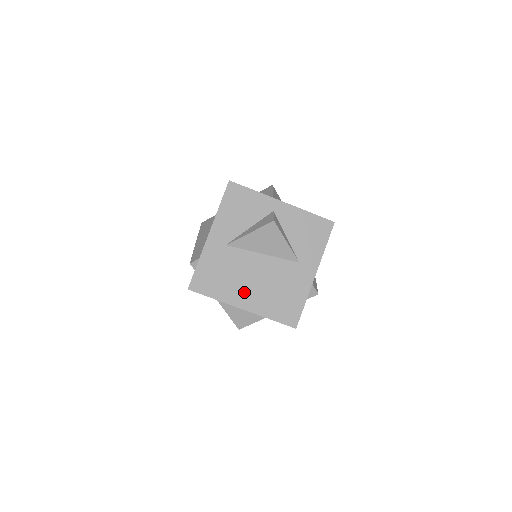
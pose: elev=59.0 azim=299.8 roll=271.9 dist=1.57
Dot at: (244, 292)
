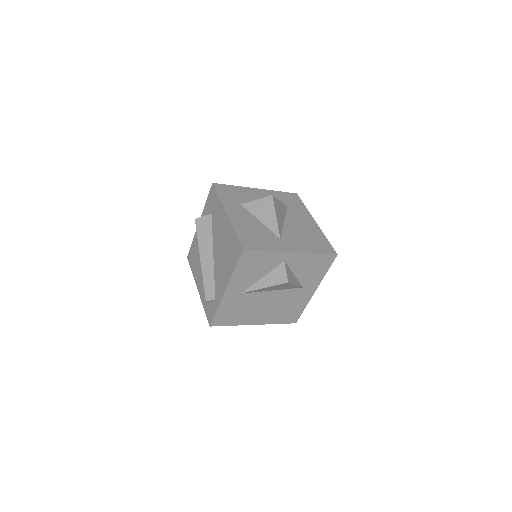
Dot at: (256, 316)
